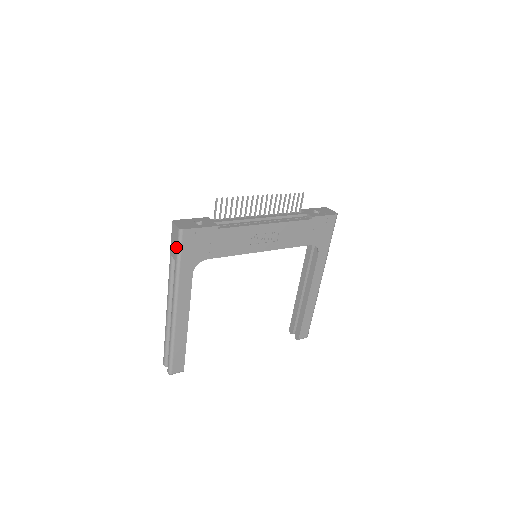
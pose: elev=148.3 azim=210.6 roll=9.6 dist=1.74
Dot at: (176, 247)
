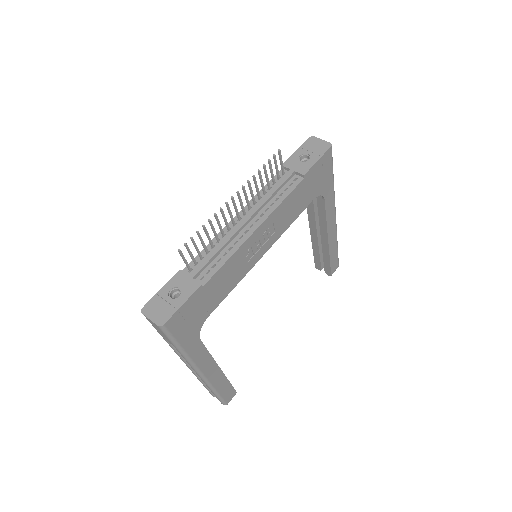
Dot at: occluded
